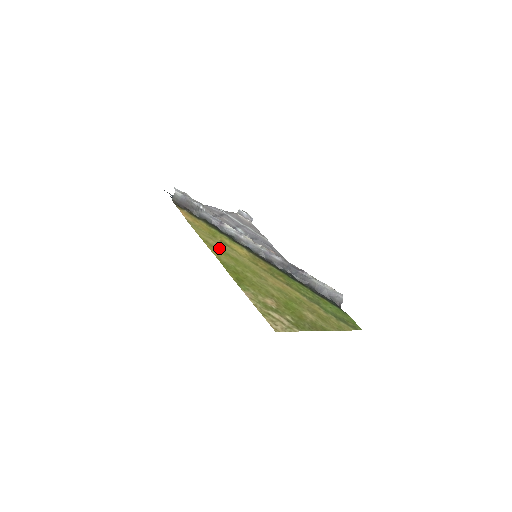
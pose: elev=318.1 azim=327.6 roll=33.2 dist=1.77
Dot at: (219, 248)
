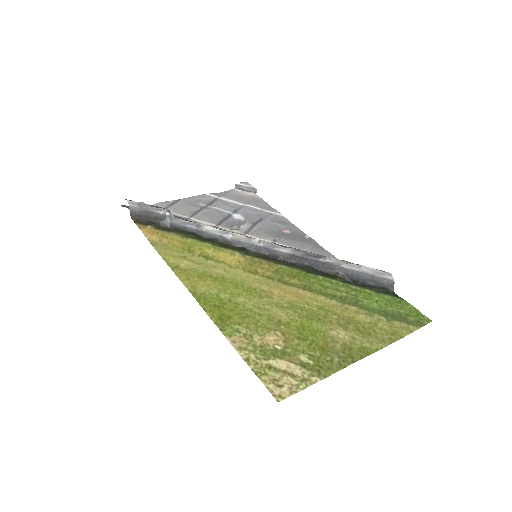
Dot at: (196, 270)
